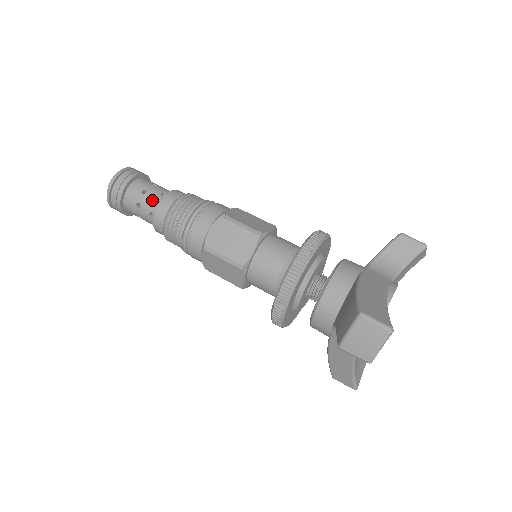
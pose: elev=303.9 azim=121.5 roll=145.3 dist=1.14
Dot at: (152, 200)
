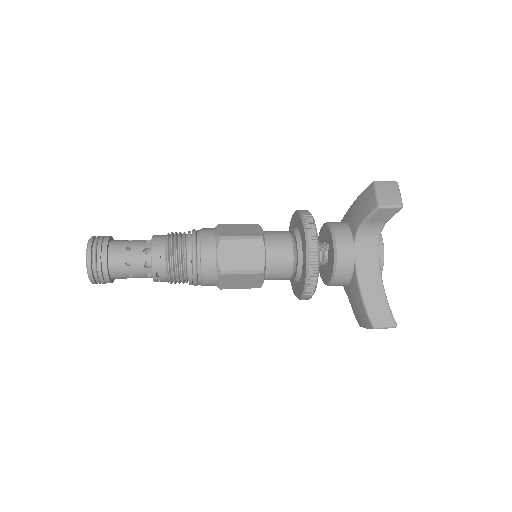
Dot at: (142, 241)
